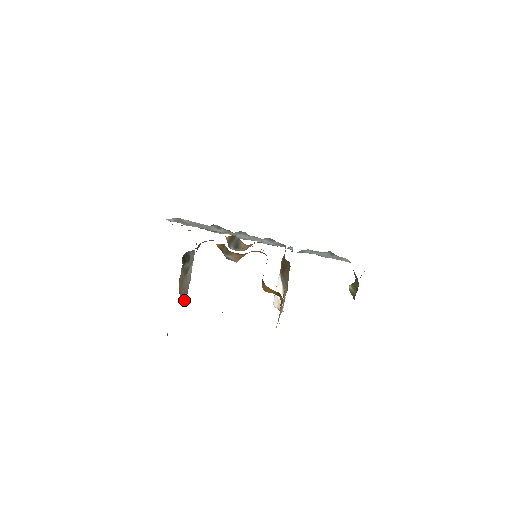
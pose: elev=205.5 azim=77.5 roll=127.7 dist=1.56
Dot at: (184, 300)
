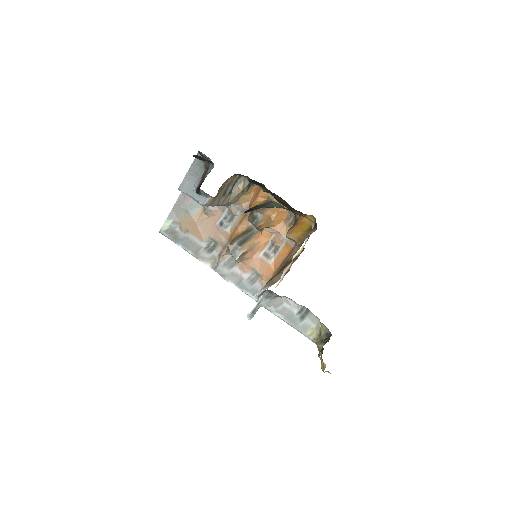
Dot at: (209, 199)
